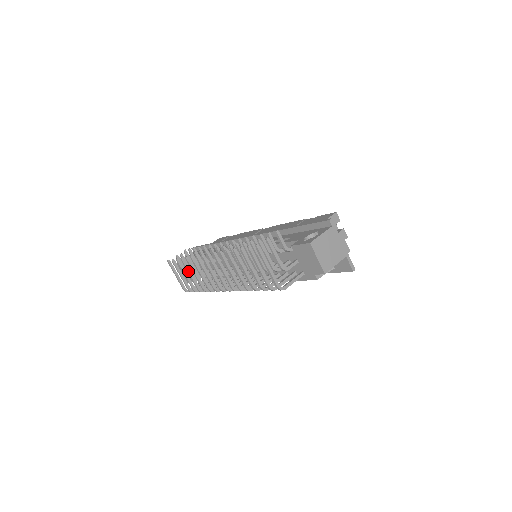
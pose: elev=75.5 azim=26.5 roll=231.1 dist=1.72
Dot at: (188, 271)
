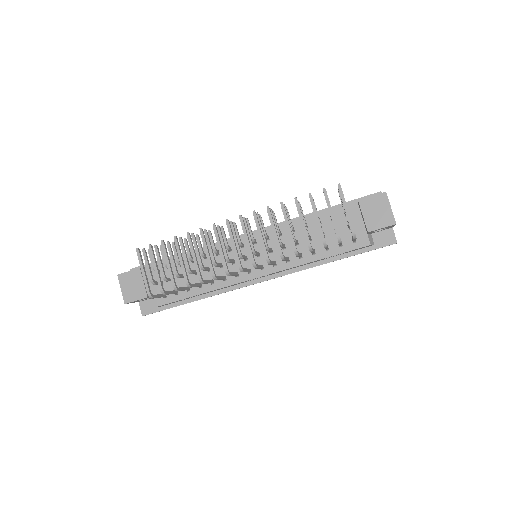
Dot at: (180, 254)
